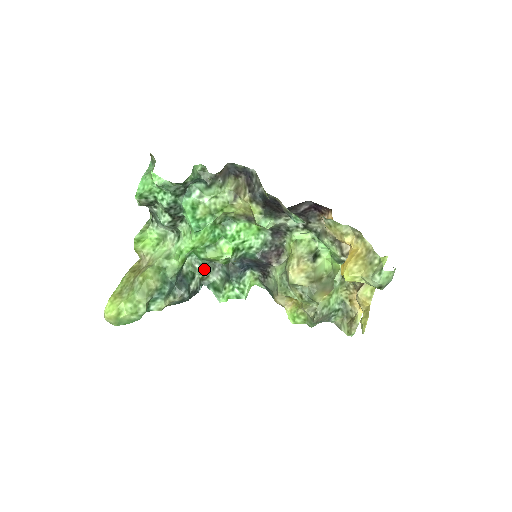
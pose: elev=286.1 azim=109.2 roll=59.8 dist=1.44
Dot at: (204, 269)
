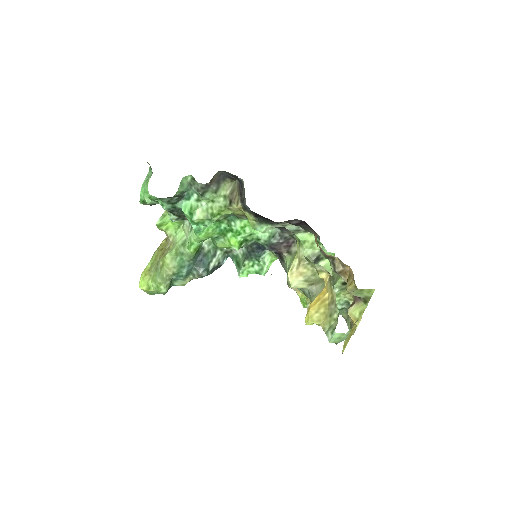
Dot at: occluded
